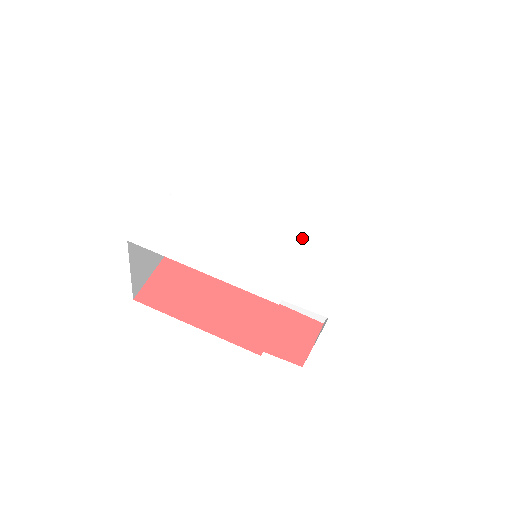
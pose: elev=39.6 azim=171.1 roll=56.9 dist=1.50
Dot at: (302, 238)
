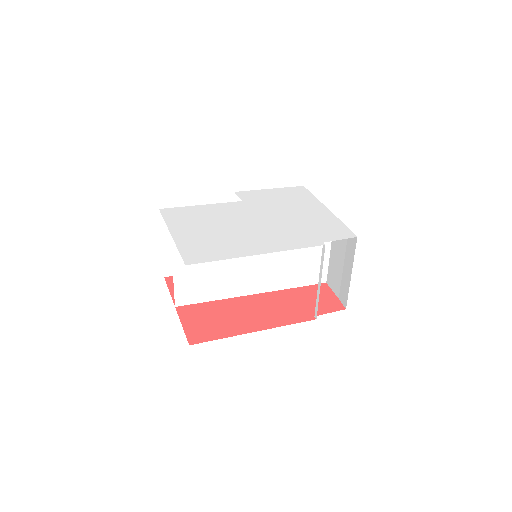
Dot at: (287, 215)
